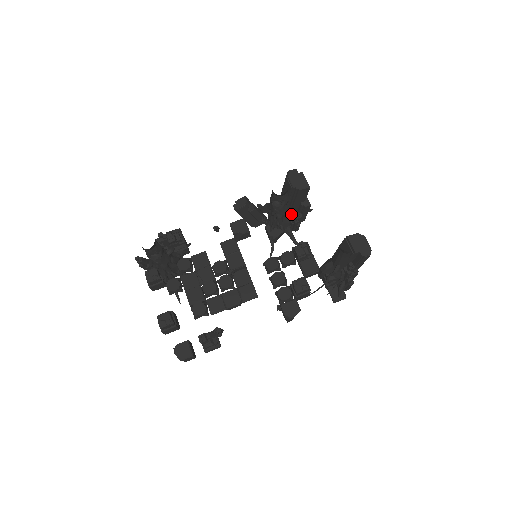
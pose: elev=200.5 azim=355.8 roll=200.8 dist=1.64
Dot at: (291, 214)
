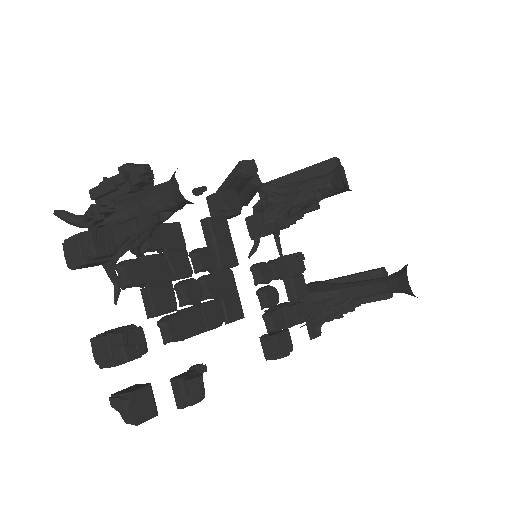
Dot at: occluded
